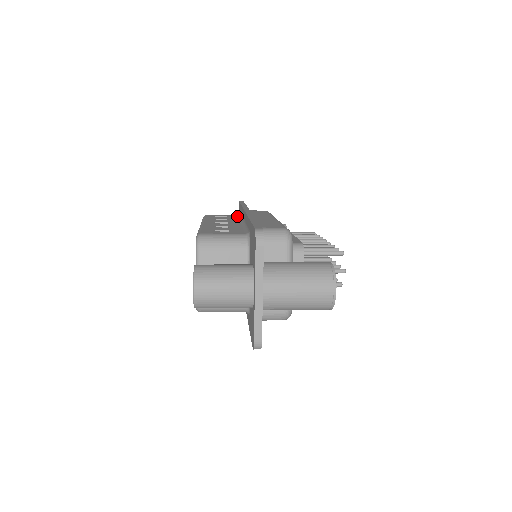
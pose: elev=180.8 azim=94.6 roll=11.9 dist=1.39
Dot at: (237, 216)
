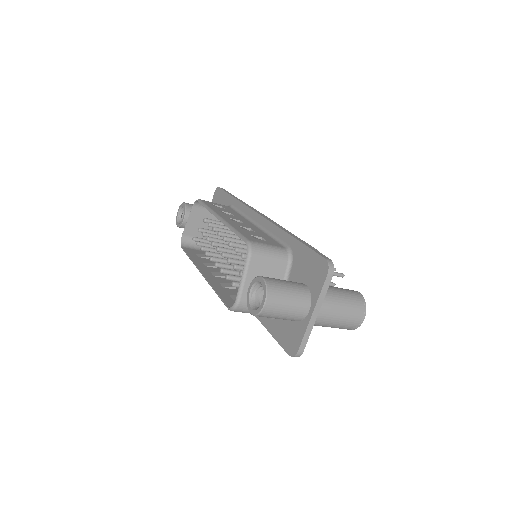
Dot at: (231, 208)
